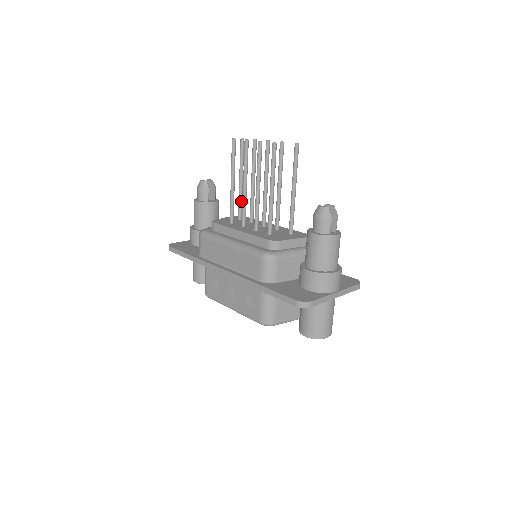
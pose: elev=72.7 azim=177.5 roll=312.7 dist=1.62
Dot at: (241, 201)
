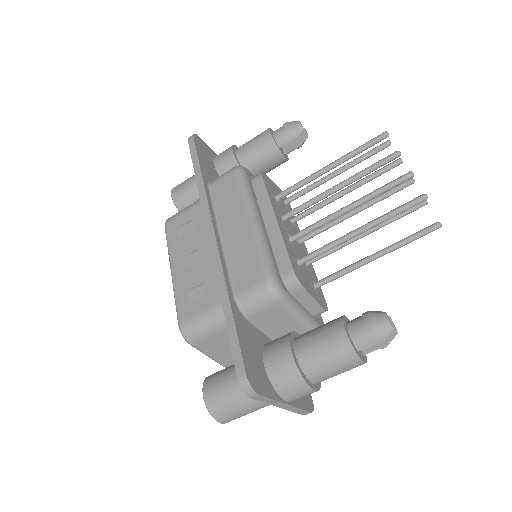
Dot at: (309, 190)
